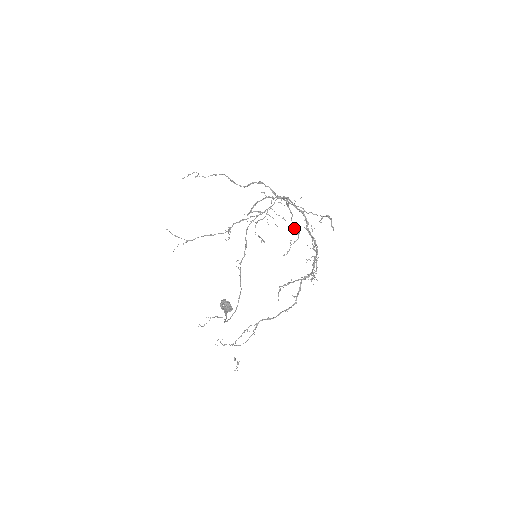
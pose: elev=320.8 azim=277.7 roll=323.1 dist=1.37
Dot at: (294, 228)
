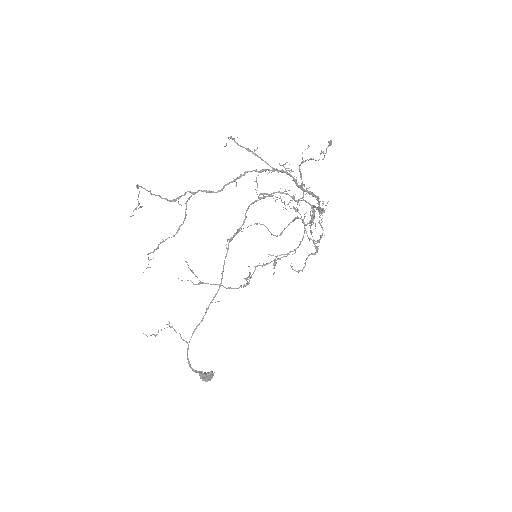
Dot at: (313, 242)
